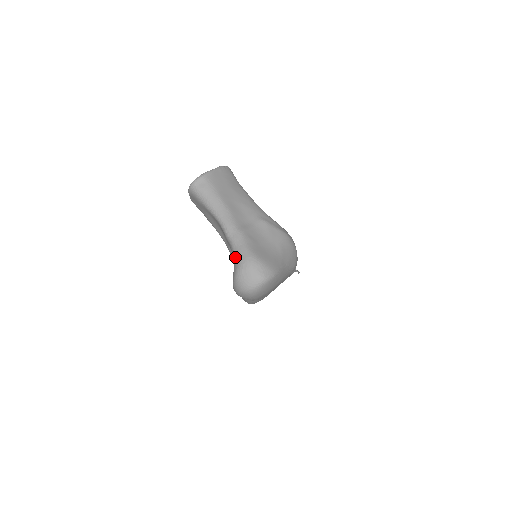
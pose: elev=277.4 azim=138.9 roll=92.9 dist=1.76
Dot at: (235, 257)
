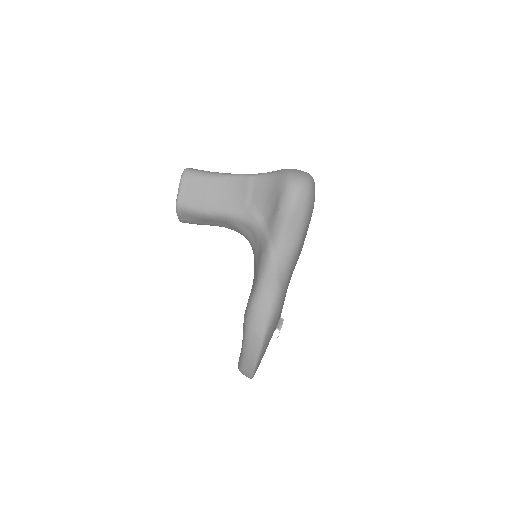
Dot at: (272, 175)
